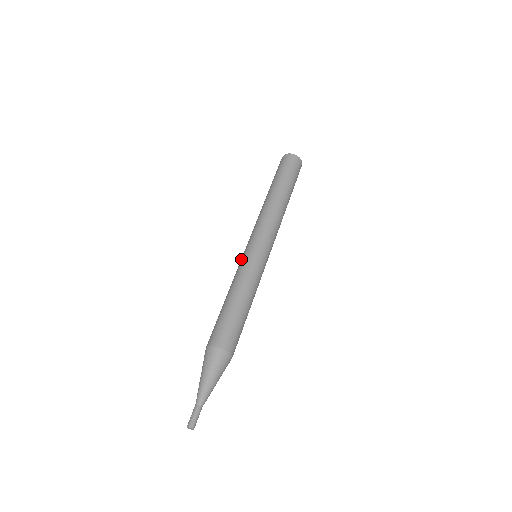
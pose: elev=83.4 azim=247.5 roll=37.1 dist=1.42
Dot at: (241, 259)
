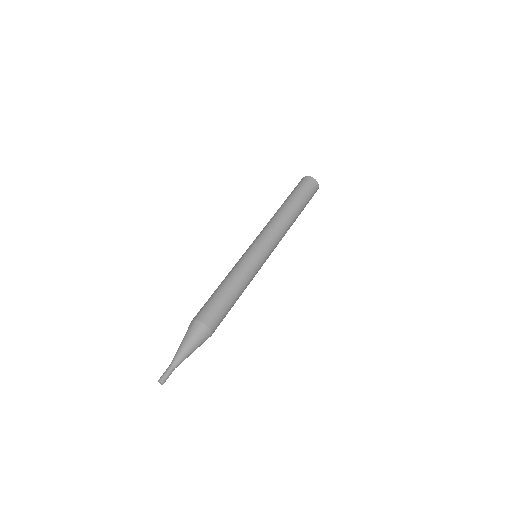
Dot at: occluded
